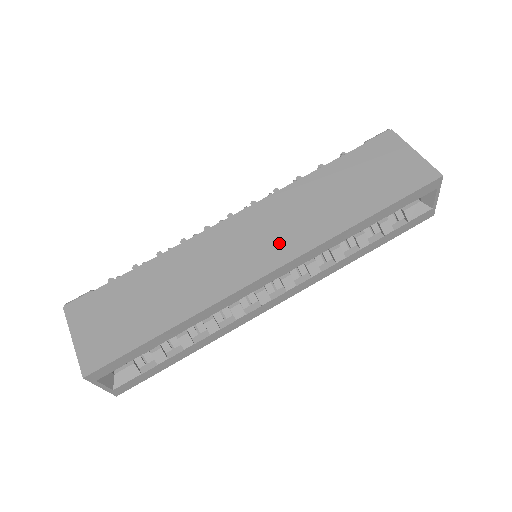
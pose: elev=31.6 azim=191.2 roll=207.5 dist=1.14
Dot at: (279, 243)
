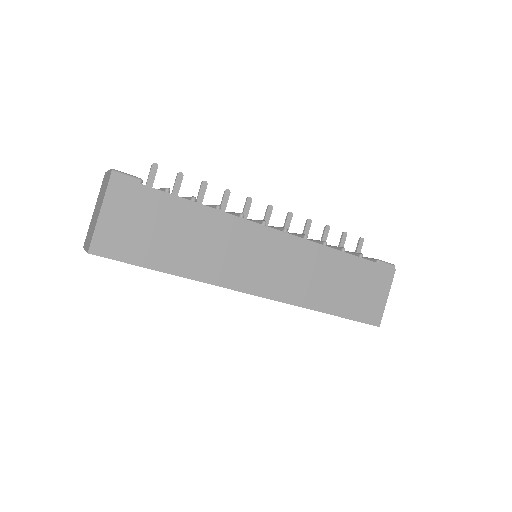
Dot at: (279, 281)
